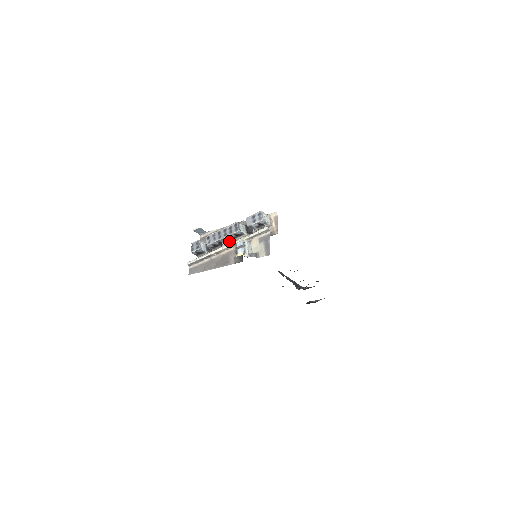
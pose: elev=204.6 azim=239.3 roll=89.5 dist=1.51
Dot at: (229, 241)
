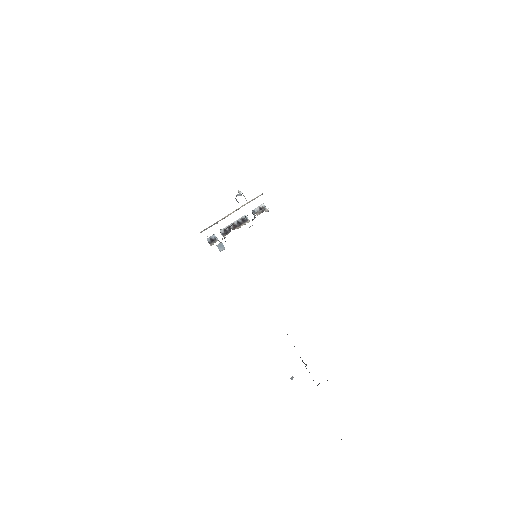
Dot at: (237, 228)
